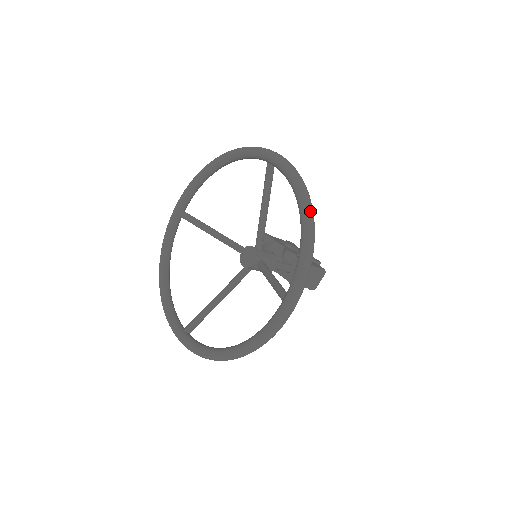
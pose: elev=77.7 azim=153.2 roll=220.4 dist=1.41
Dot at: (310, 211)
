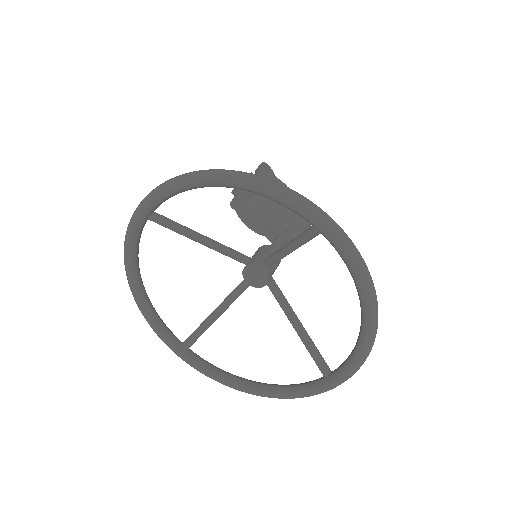
Dot at: (377, 320)
